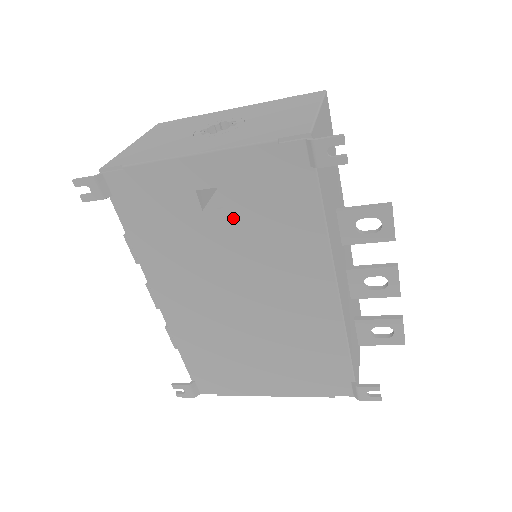
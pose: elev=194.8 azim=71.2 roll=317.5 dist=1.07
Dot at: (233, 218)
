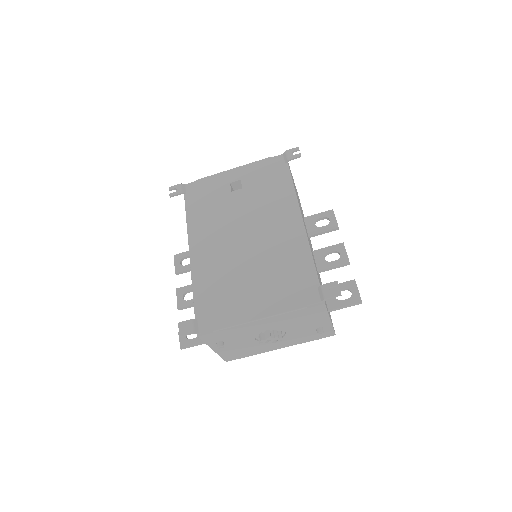
Dot at: (247, 192)
